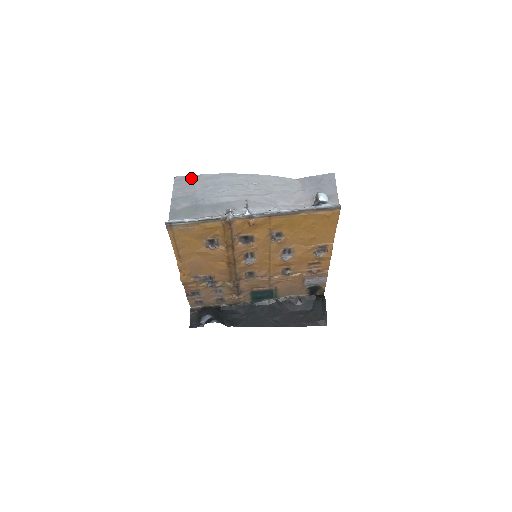
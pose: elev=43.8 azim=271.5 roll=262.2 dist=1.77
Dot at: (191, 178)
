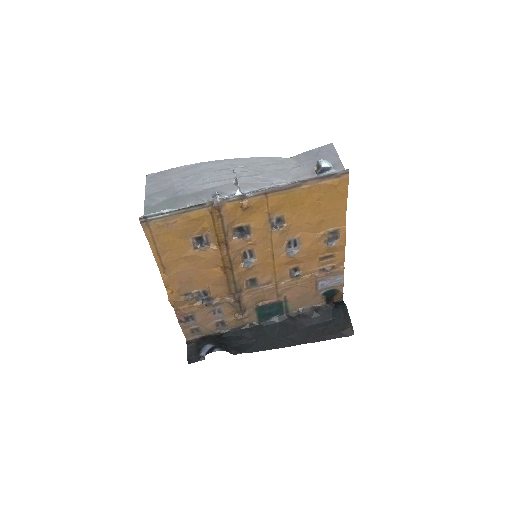
Dot at: (166, 172)
